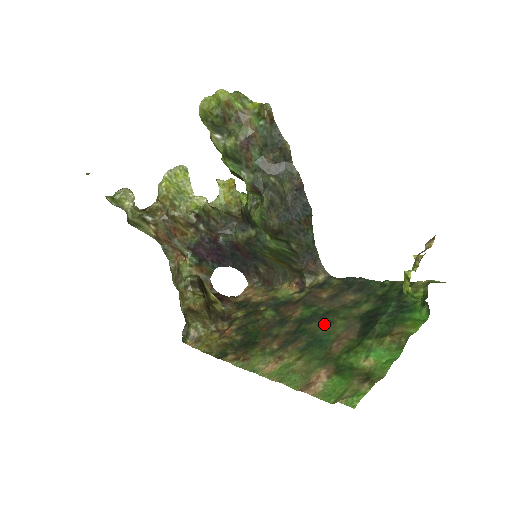
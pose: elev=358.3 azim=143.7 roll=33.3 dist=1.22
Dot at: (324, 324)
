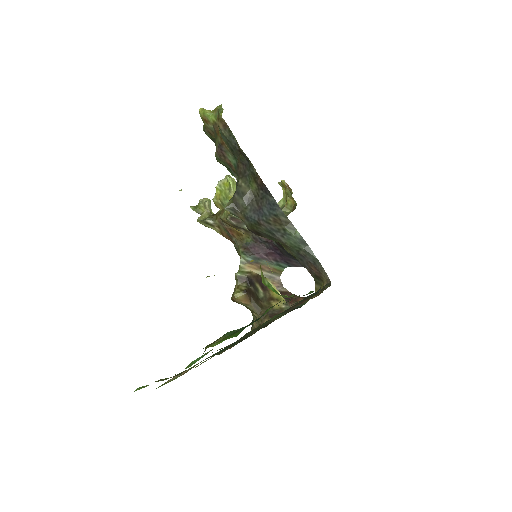
Dot at: occluded
